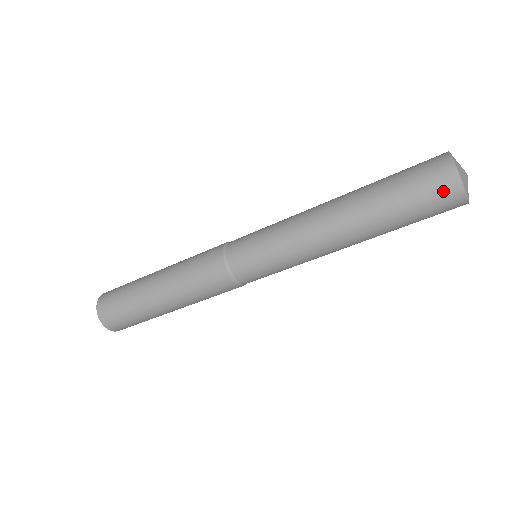
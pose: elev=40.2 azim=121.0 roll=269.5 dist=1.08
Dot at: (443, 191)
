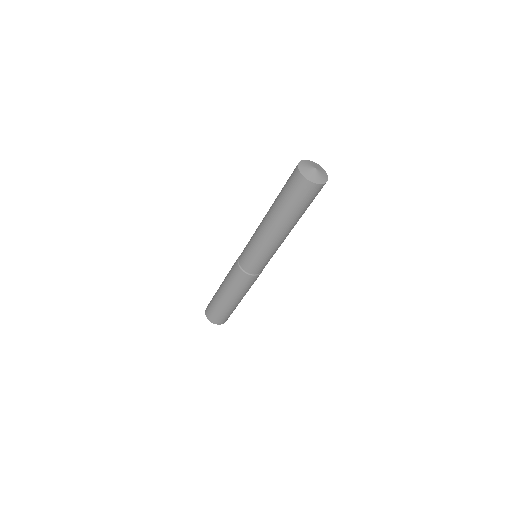
Dot at: (302, 188)
